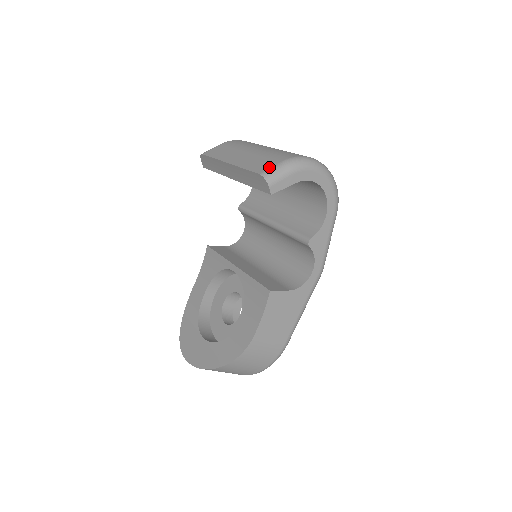
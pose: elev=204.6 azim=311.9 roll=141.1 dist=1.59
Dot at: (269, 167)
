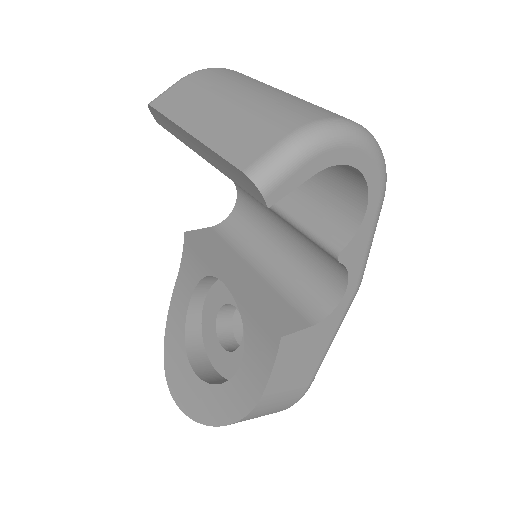
Dot at: (260, 154)
